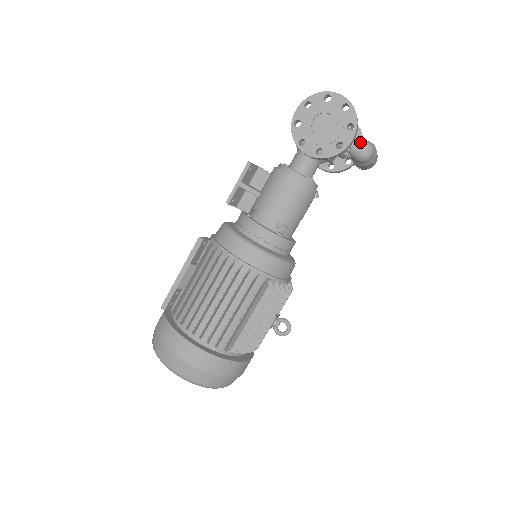
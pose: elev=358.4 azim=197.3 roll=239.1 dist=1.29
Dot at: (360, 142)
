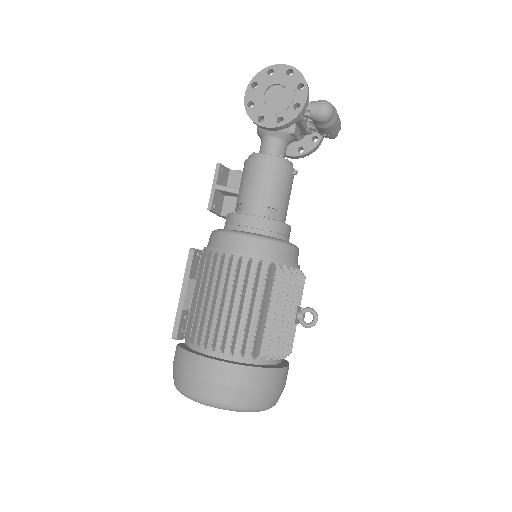
Dot at: (316, 102)
